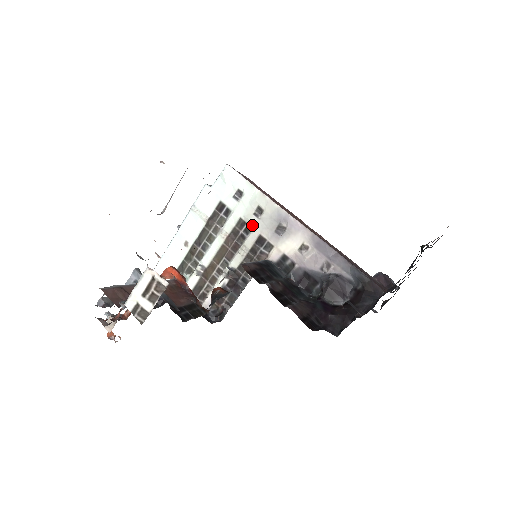
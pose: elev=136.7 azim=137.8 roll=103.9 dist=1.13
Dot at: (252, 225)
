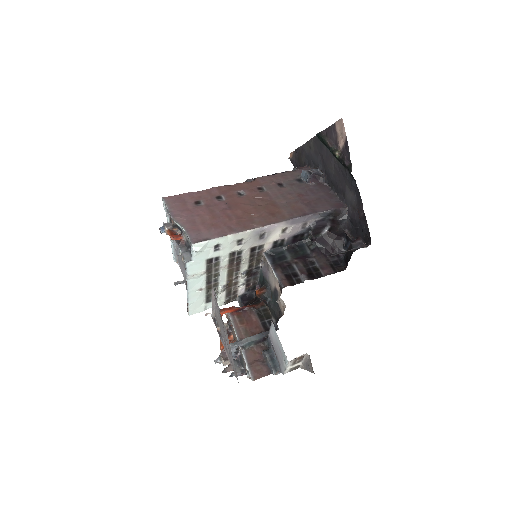
Dot at: (241, 249)
